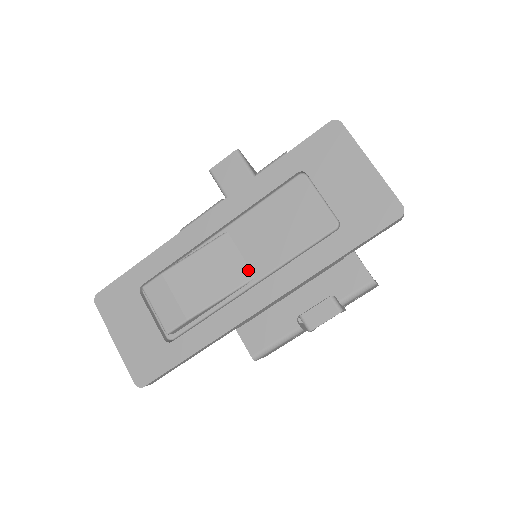
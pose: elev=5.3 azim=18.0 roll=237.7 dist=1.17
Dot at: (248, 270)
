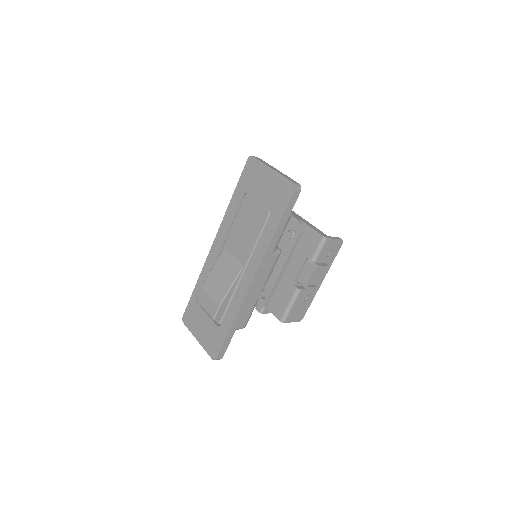
Dot at: (239, 263)
